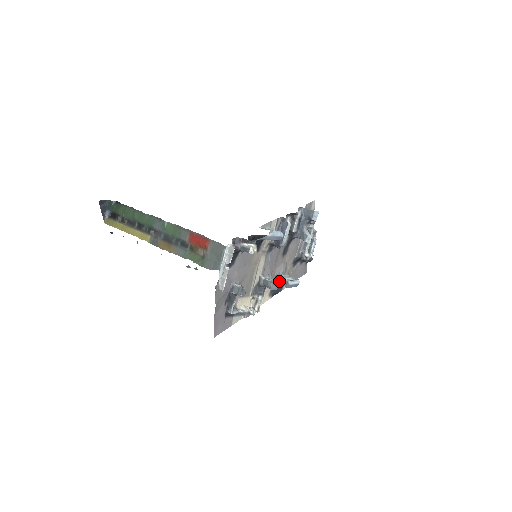
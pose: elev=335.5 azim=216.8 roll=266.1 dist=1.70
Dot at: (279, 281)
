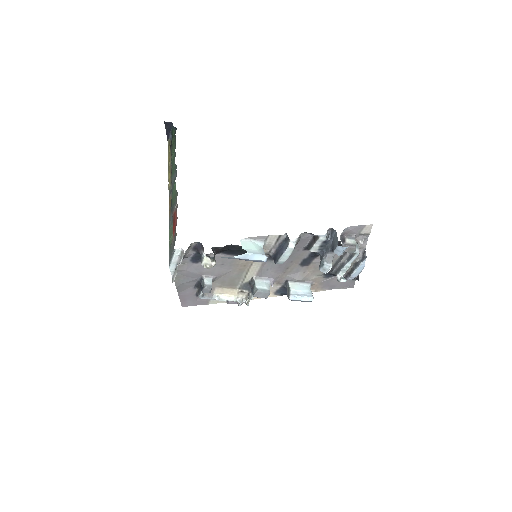
Dot at: (287, 288)
